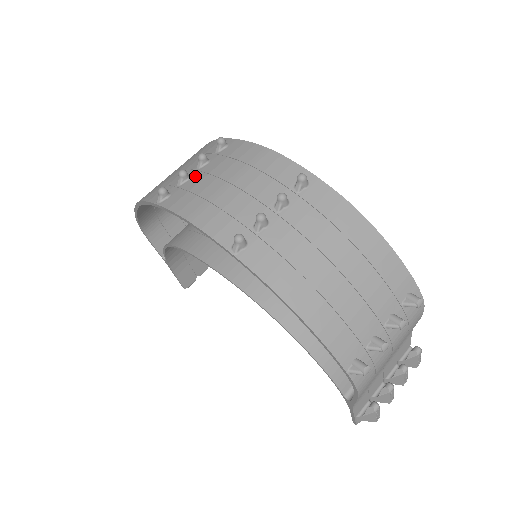
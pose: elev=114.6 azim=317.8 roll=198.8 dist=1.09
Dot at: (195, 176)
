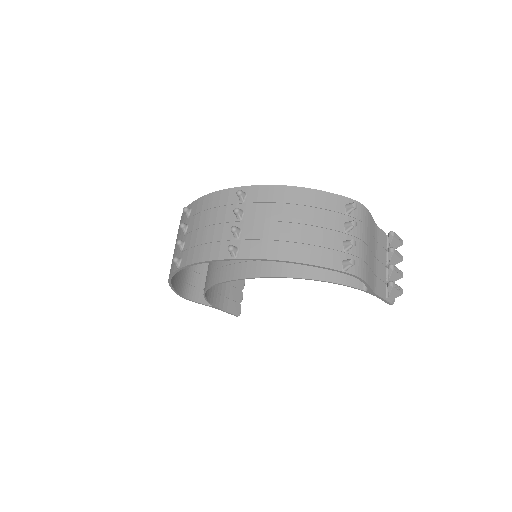
Dot at: (186, 238)
